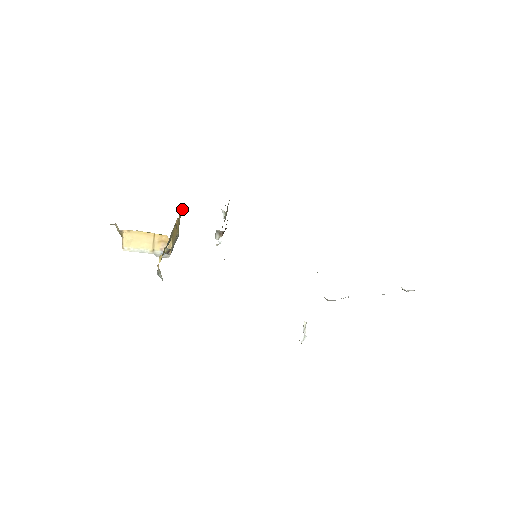
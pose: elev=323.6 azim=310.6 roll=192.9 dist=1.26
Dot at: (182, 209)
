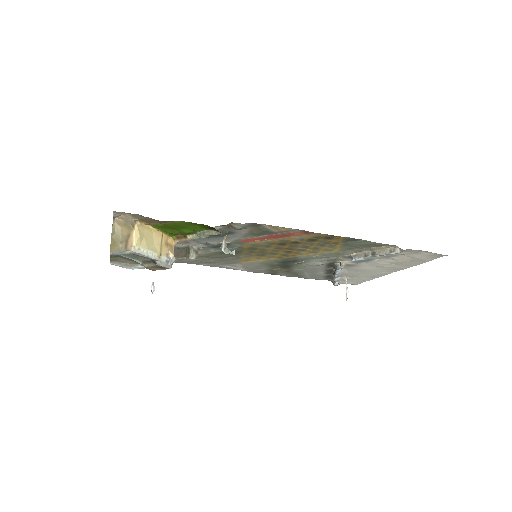
Dot at: occluded
